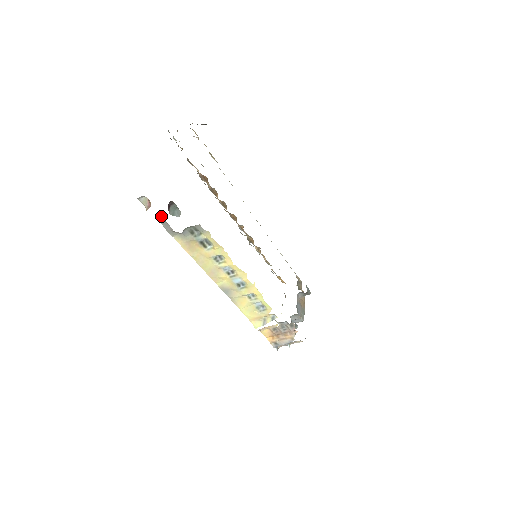
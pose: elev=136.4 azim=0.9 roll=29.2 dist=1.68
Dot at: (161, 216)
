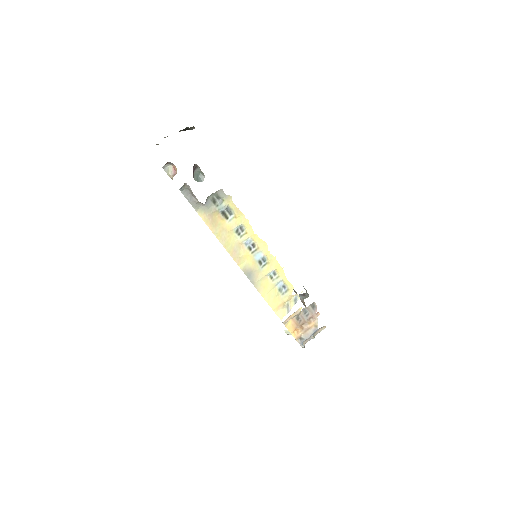
Dot at: (186, 184)
